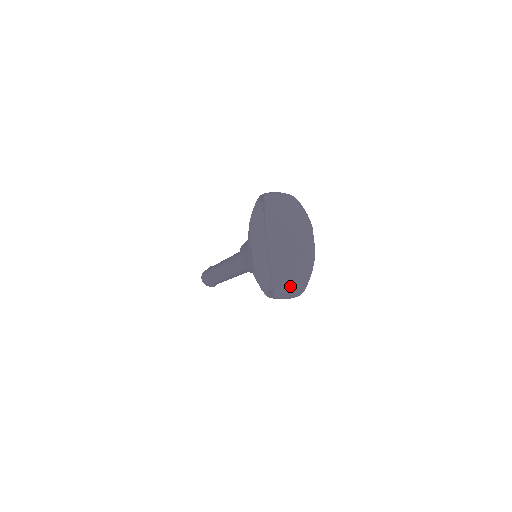
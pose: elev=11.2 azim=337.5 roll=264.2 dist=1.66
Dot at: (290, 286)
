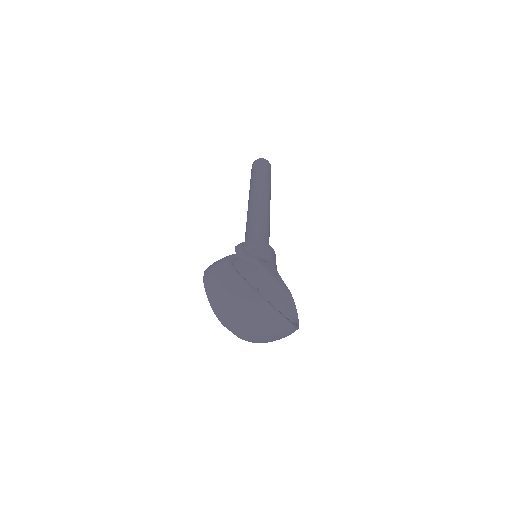
Dot at: (280, 338)
